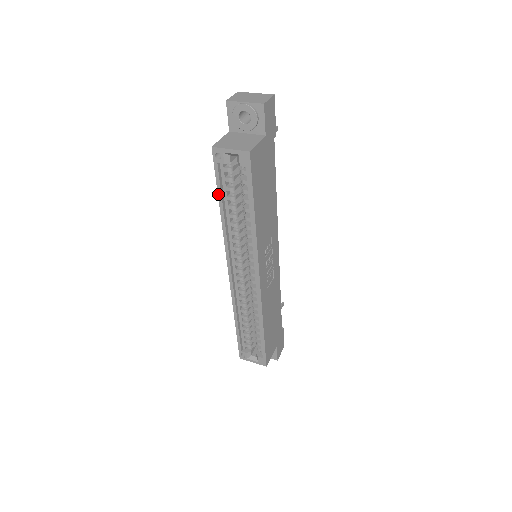
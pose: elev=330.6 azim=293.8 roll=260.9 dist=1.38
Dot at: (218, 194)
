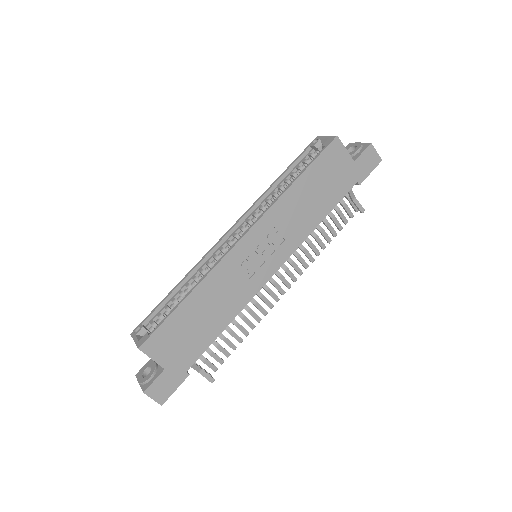
Dot at: (289, 166)
